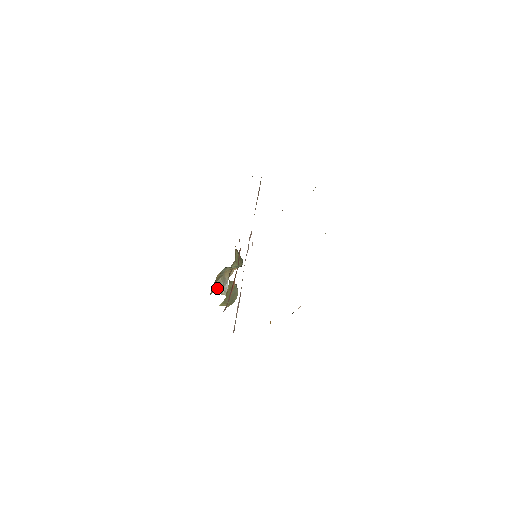
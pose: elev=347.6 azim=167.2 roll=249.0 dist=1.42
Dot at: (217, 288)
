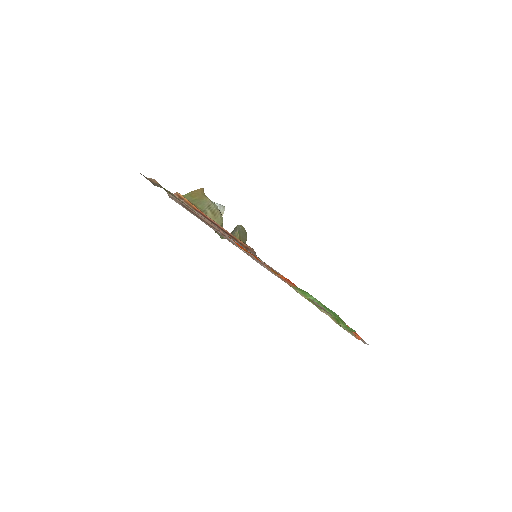
Dot at: occluded
